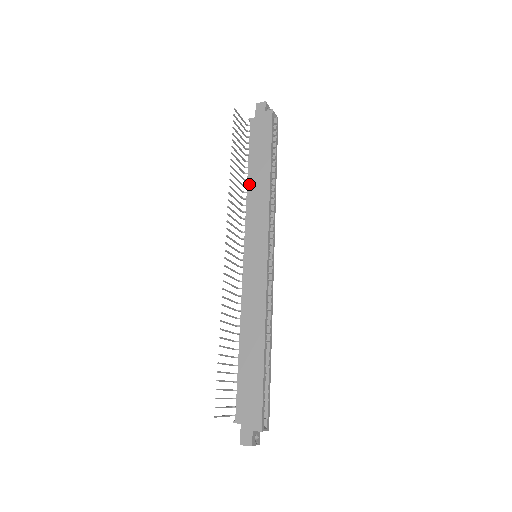
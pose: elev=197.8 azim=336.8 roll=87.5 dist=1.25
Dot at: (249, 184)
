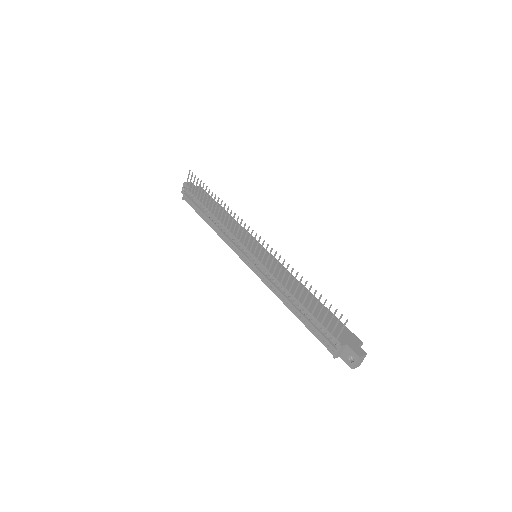
Dot at: (218, 218)
